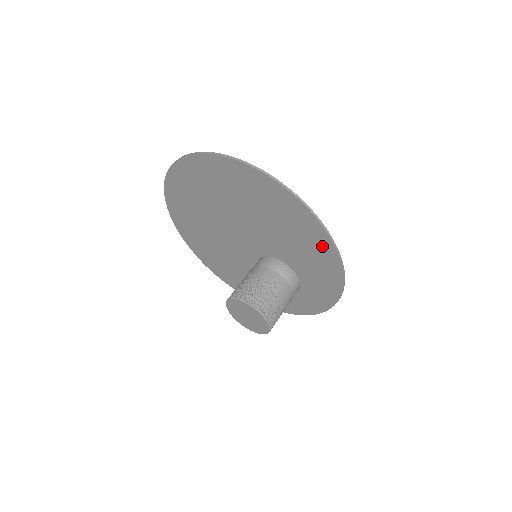
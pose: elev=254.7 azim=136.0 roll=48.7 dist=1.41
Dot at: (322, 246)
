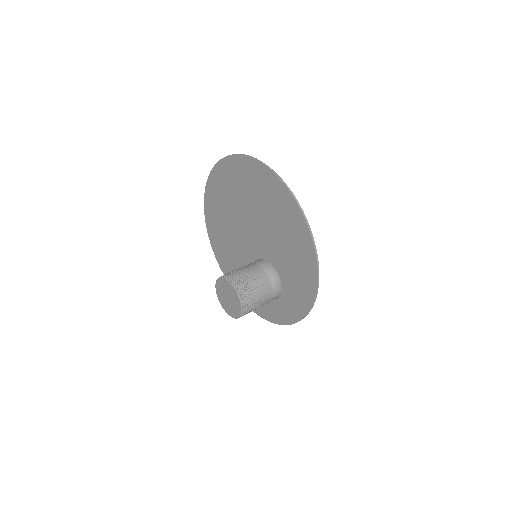
Dot at: (308, 262)
